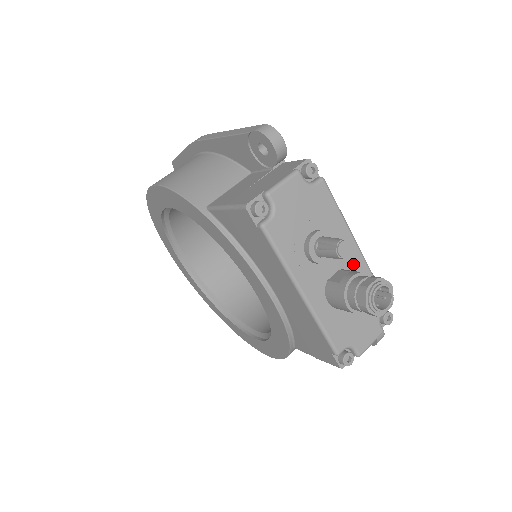
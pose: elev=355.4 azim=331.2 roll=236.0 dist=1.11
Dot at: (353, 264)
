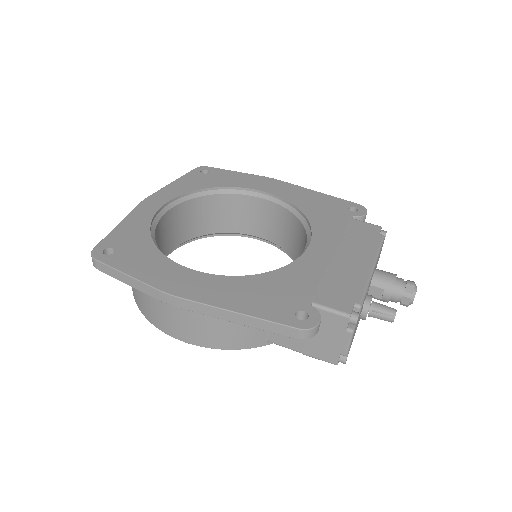
Dot at: occluded
